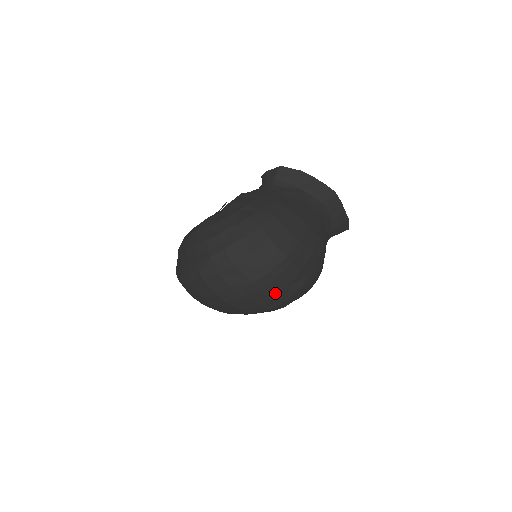
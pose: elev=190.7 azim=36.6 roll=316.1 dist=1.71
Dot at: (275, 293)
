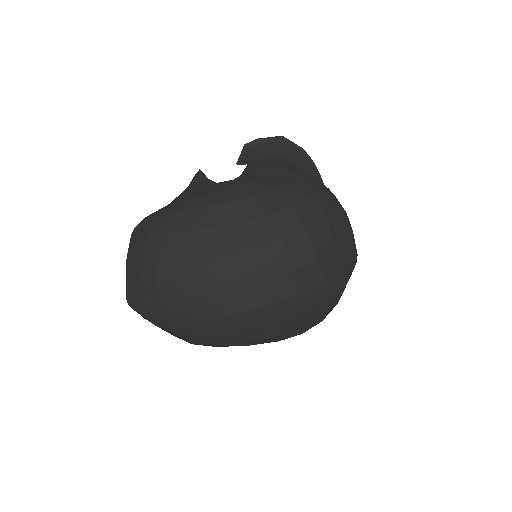
Dot at: (331, 307)
